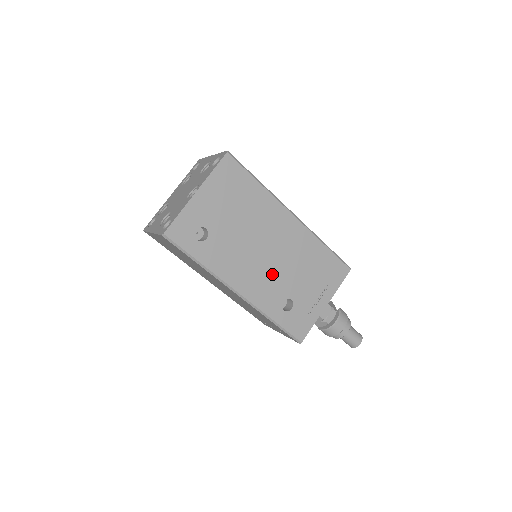
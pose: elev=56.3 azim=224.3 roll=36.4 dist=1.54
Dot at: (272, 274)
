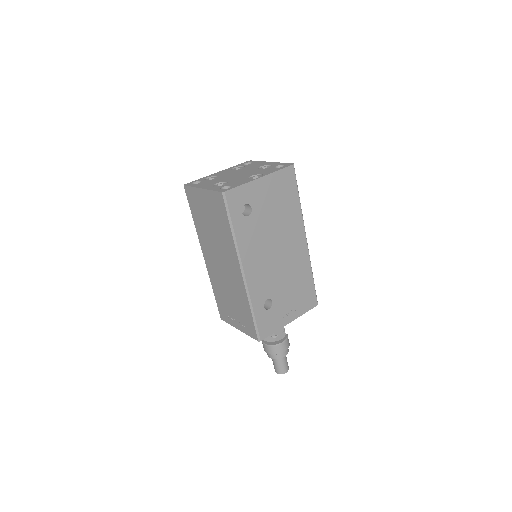
Dot at: (271, 273)
